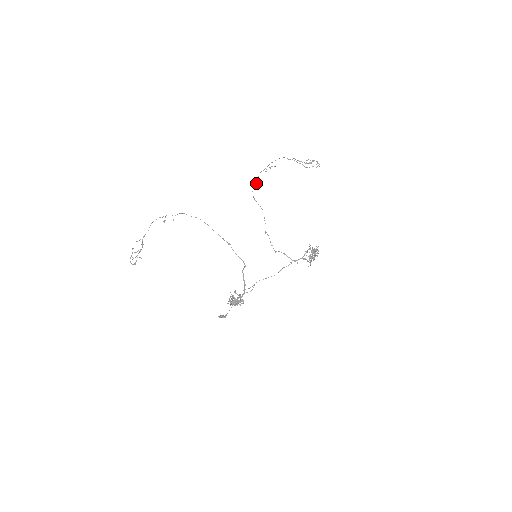
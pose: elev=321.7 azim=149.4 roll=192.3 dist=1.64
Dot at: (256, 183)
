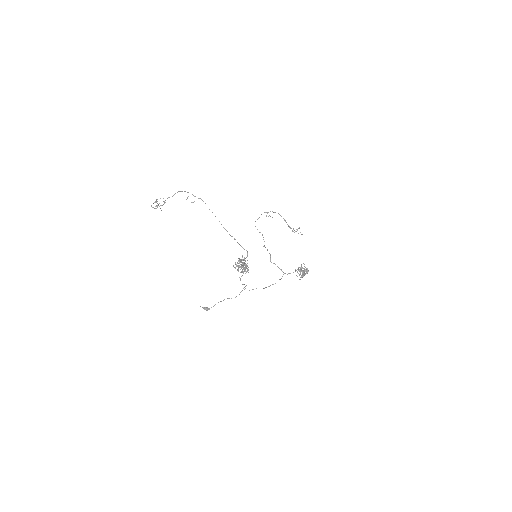
Dot at: occluded
